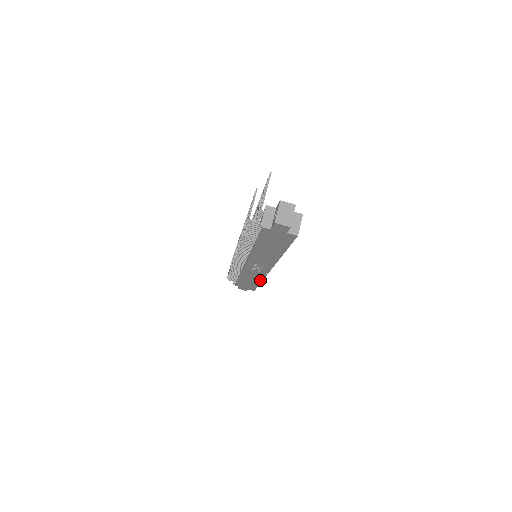
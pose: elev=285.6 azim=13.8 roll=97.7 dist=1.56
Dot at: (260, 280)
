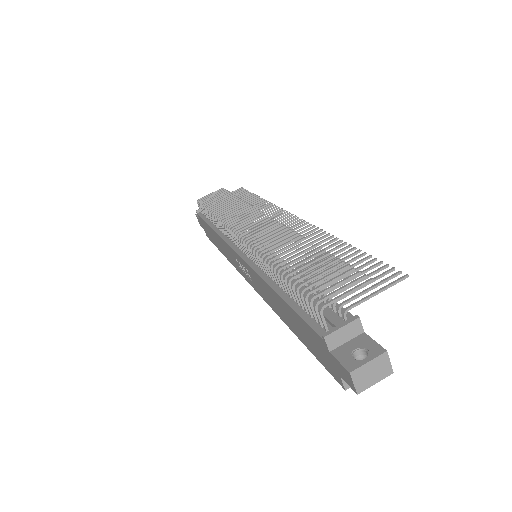
Dot at: (227, 257)
